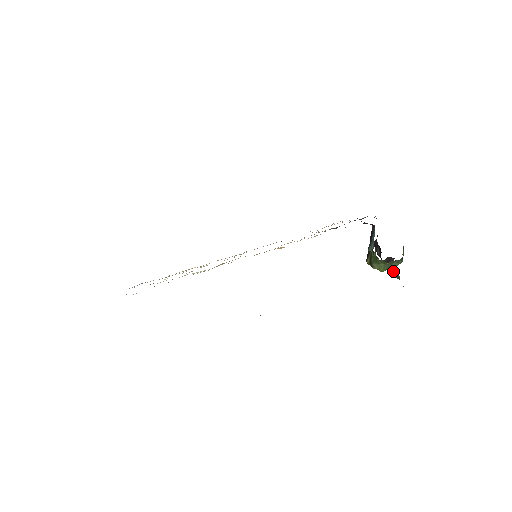
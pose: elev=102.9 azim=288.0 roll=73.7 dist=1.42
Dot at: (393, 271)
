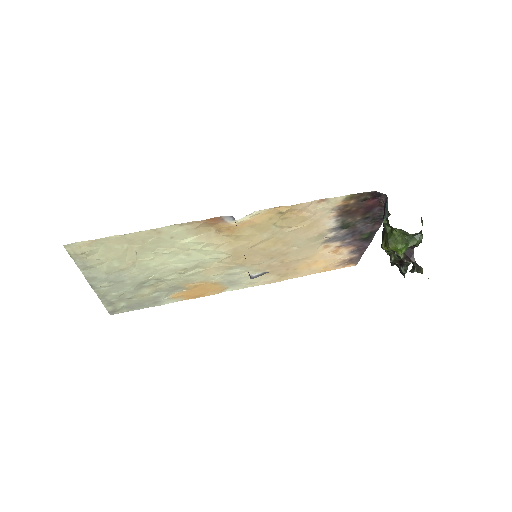
Dot at: (414, 266)
